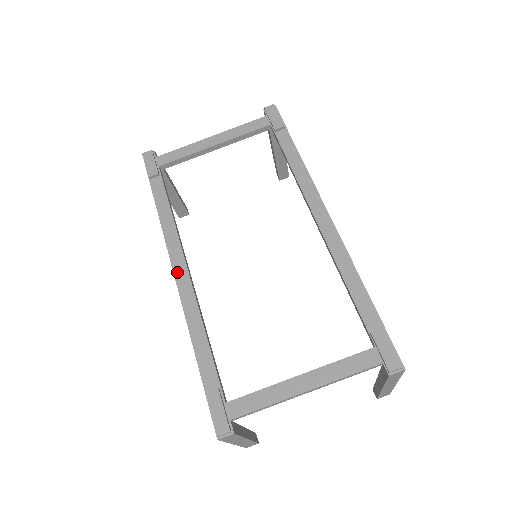
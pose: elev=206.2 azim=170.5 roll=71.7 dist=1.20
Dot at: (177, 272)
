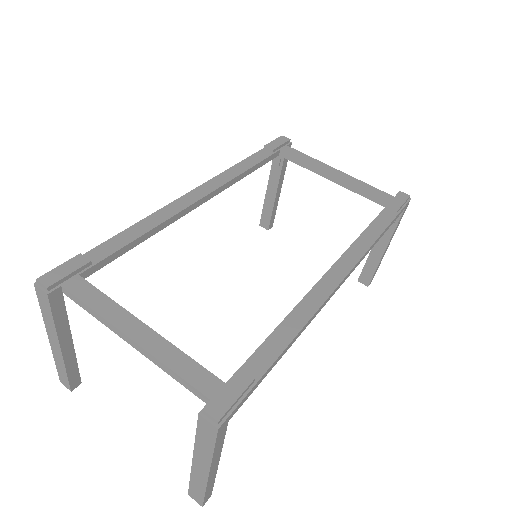
Dot at: (192, 193)
